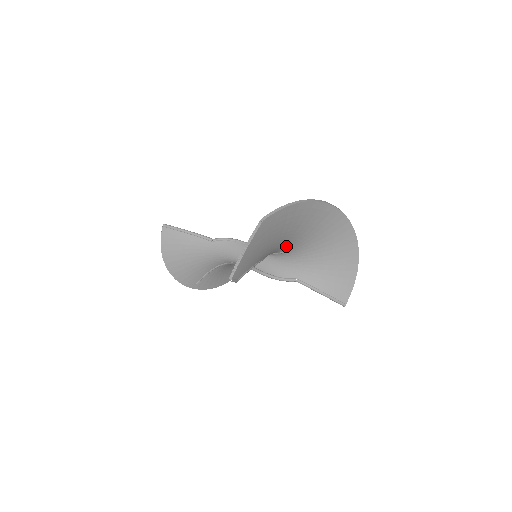
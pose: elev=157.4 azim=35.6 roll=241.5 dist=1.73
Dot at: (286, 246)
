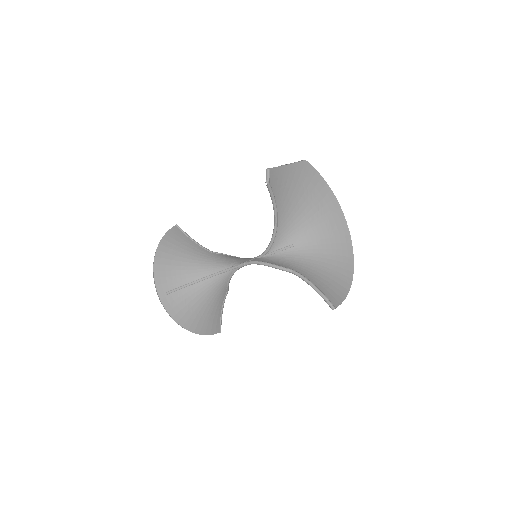
Dot at: (296, 234)
